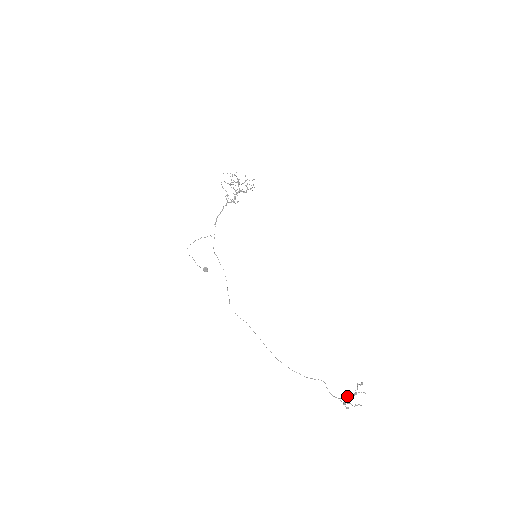
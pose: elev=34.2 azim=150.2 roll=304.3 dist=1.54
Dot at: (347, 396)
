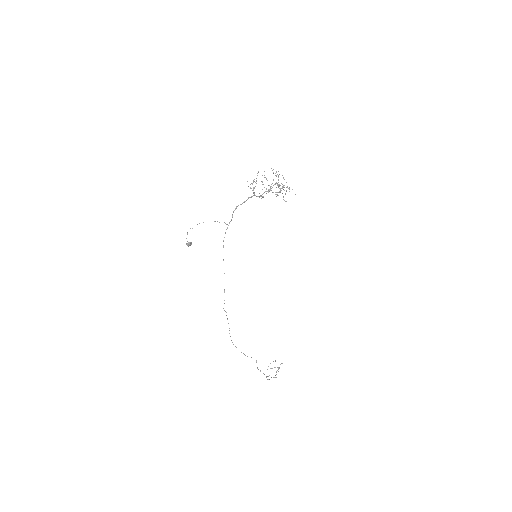
Dot at: (267, 369)
